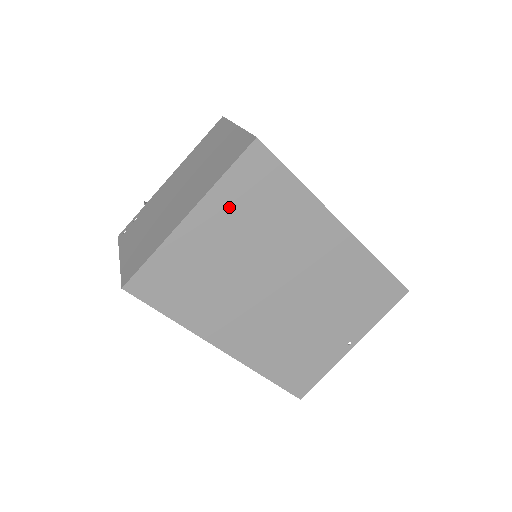
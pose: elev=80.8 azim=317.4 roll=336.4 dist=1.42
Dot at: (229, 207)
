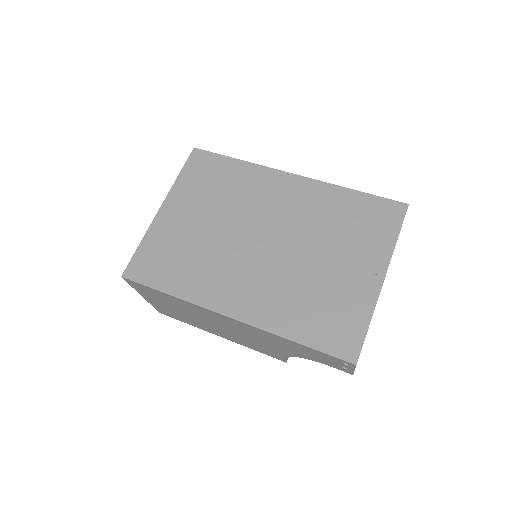
Dot at: (190, 193)
